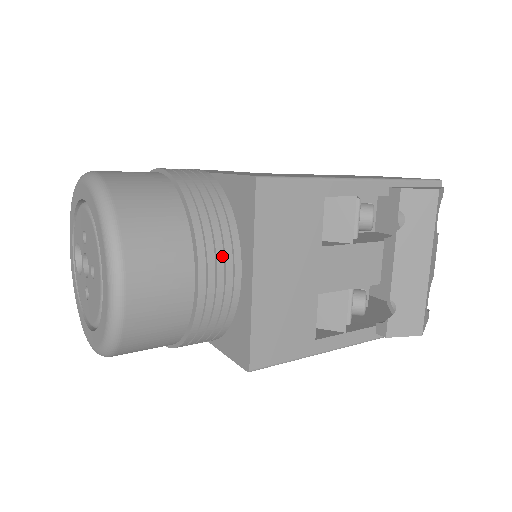
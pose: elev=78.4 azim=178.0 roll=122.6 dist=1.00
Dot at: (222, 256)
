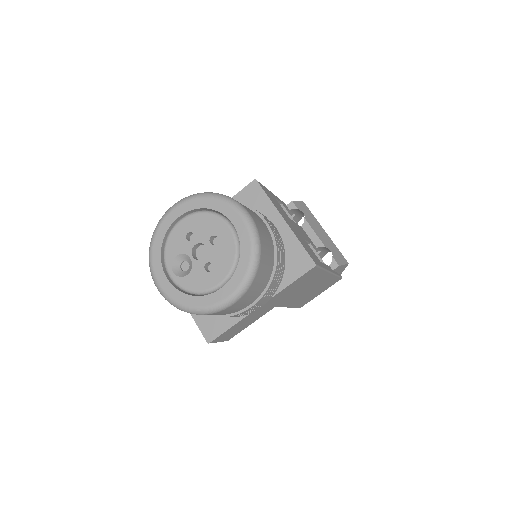
Dot at: (265, 217)
